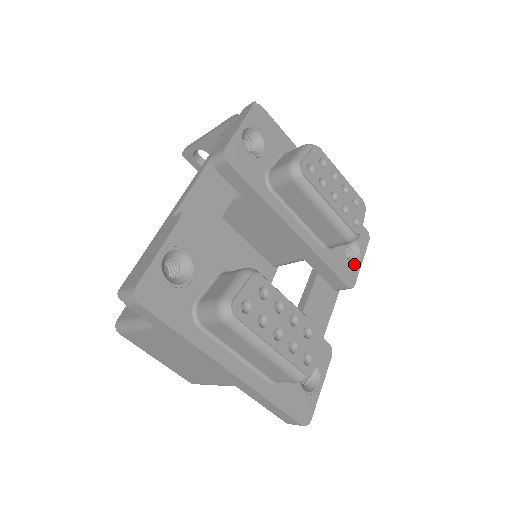
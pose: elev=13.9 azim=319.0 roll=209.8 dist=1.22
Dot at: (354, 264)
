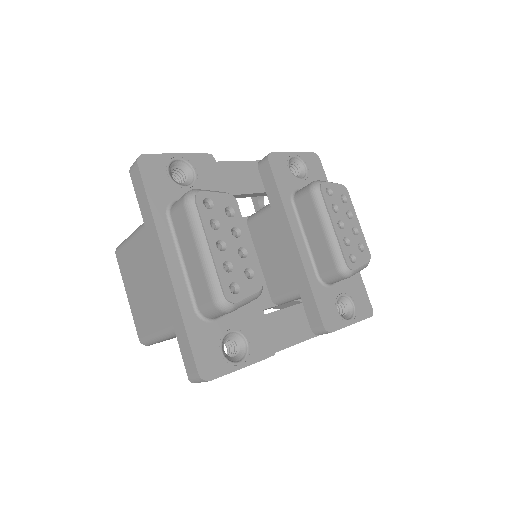
Dot at: (342, 317)
